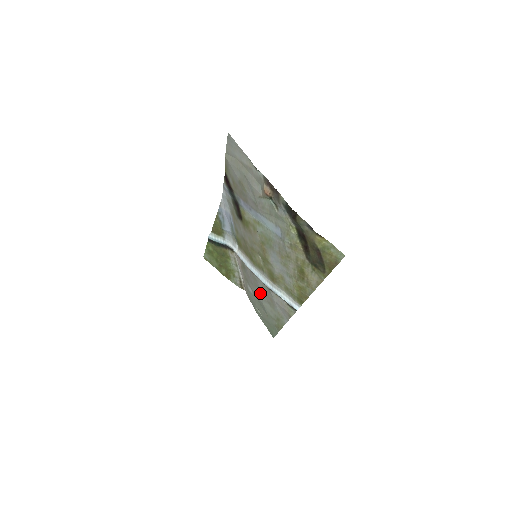
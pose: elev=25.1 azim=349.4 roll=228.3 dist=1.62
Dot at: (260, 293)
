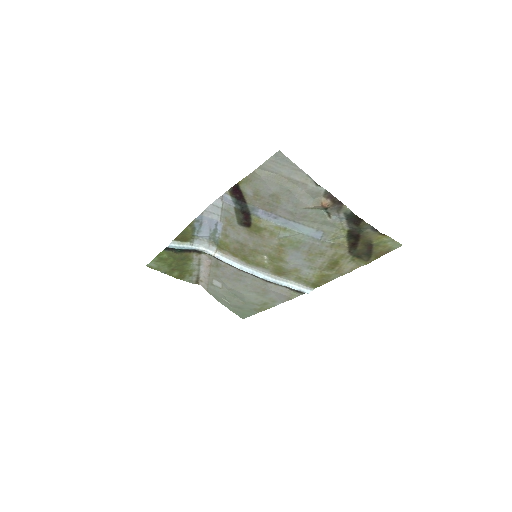
Dot at: (243, 286)
